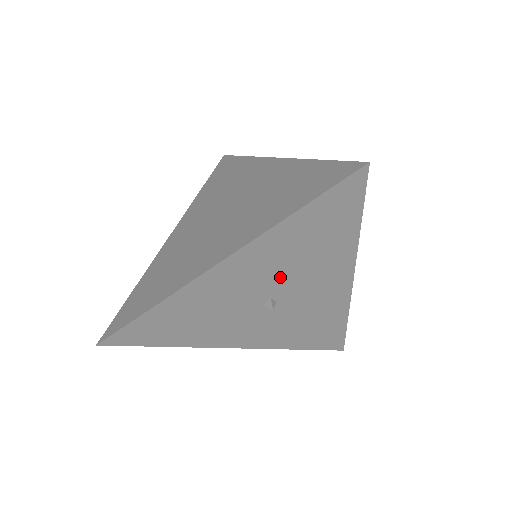
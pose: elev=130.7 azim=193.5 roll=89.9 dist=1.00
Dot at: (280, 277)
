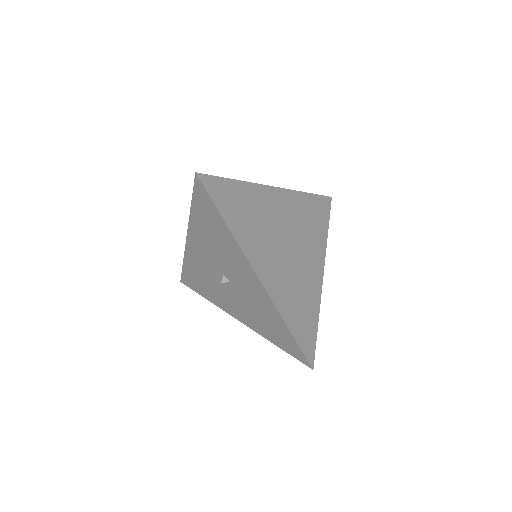
Dot at: (217, 258)
